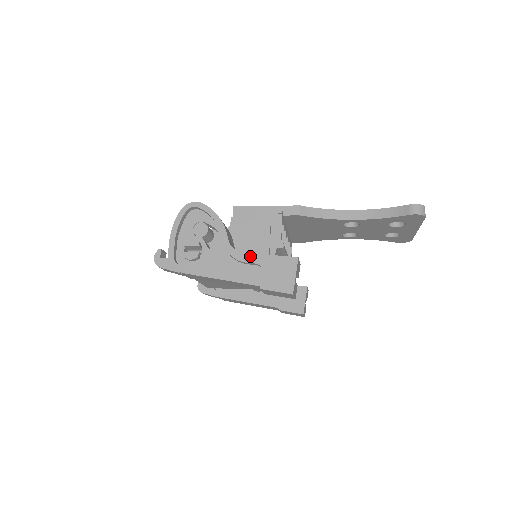
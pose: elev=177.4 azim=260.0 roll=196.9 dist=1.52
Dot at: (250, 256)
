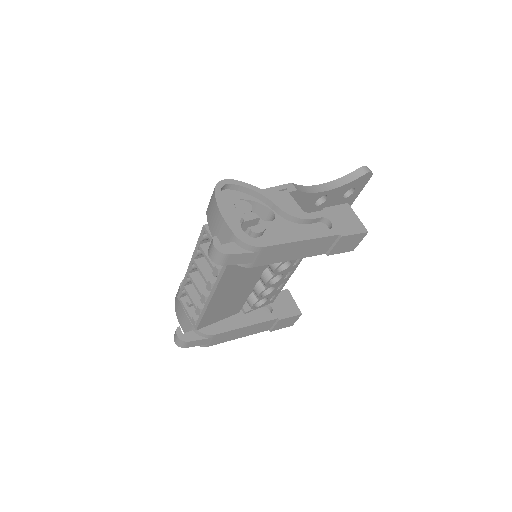
Dot at: (312, 213)
